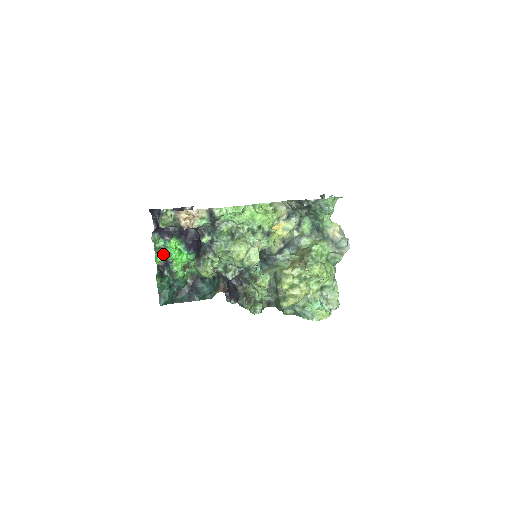
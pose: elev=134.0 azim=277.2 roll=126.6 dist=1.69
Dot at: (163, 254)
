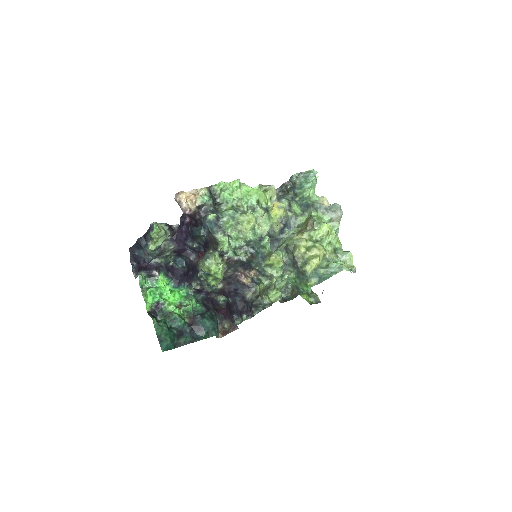
Dot at: (153, 294)
